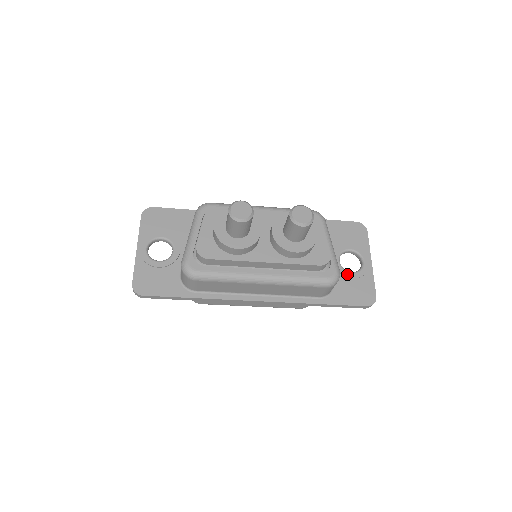
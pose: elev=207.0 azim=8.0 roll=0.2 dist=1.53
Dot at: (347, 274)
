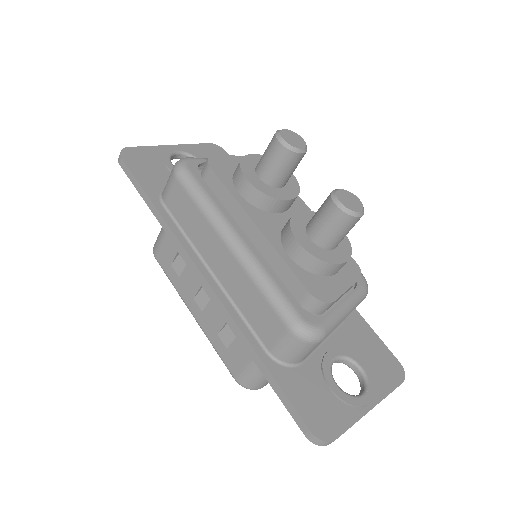
Dot at: (329, 377)
